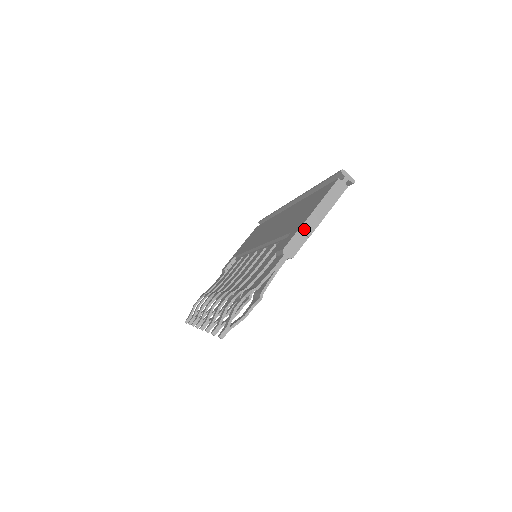
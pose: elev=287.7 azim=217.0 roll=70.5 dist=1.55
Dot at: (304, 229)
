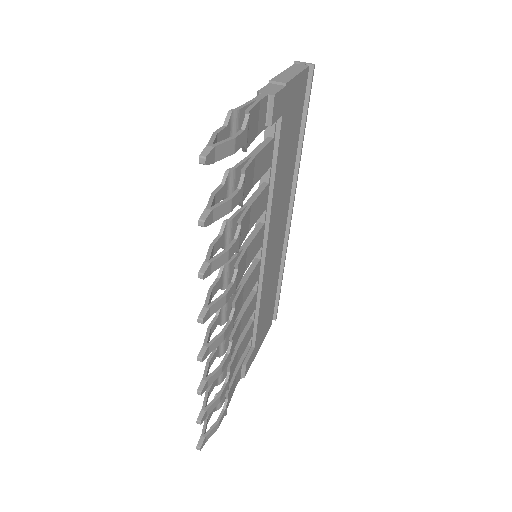
Dot at: (275, 80)
